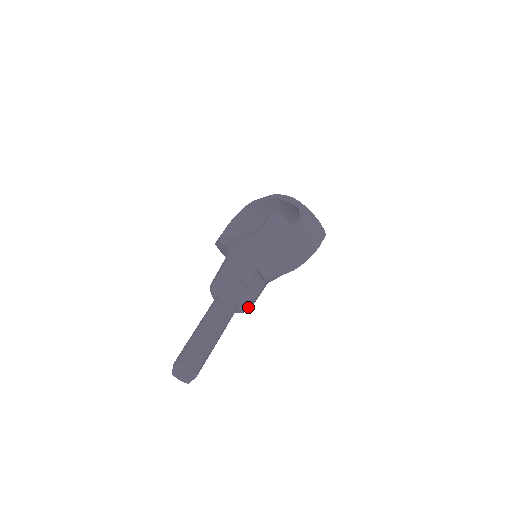
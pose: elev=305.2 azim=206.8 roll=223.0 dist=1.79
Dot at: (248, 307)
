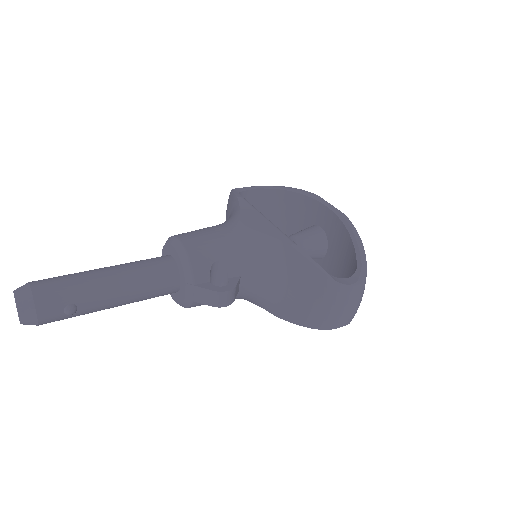
Dot at: (186, 305)
